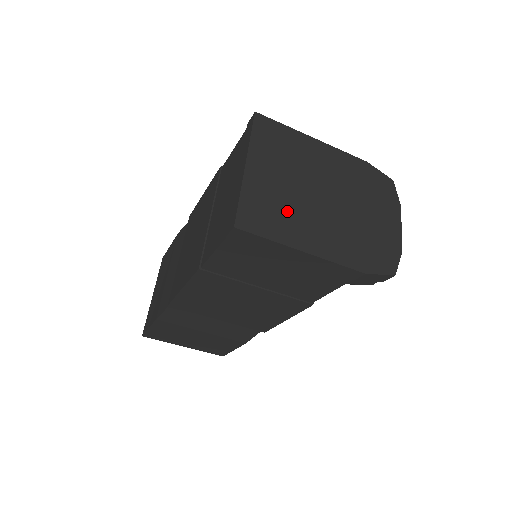
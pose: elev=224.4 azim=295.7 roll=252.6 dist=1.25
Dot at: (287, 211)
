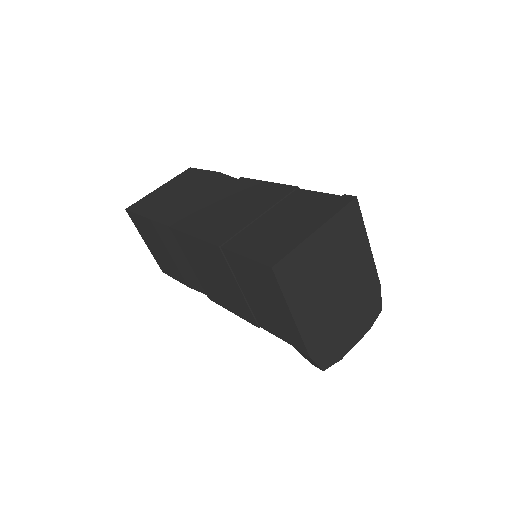
Dot at: (309, 282)
